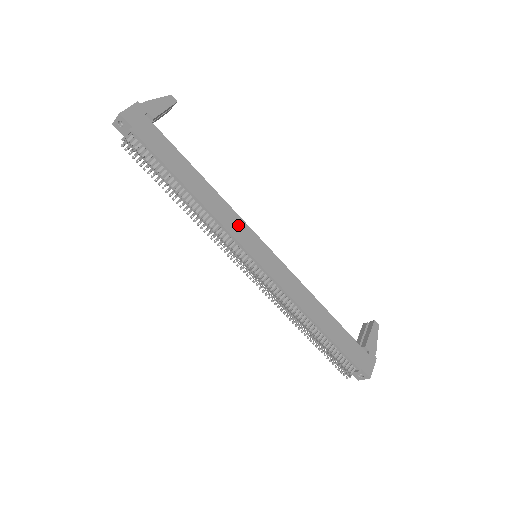
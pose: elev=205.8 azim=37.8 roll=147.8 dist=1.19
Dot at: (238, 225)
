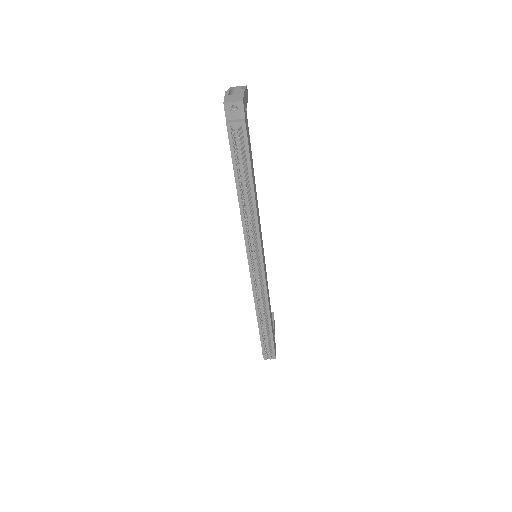
Dot at: (260, 229)
